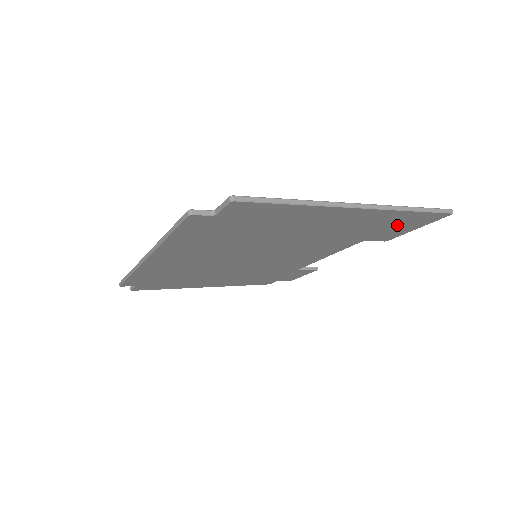
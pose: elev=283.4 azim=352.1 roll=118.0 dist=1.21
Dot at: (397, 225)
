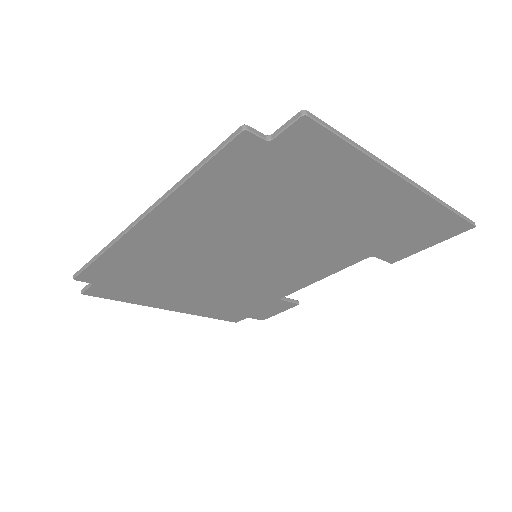
Dot at: (419, 233)
